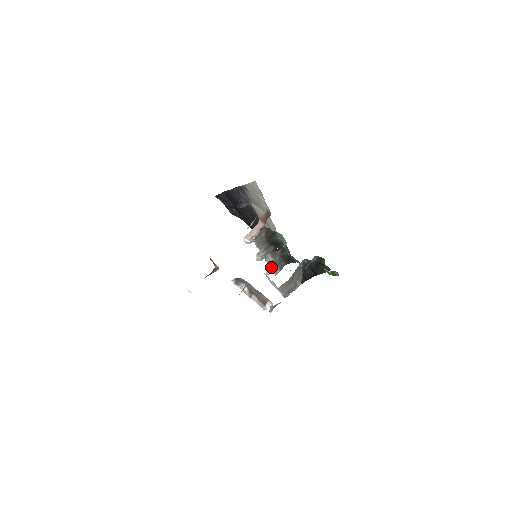
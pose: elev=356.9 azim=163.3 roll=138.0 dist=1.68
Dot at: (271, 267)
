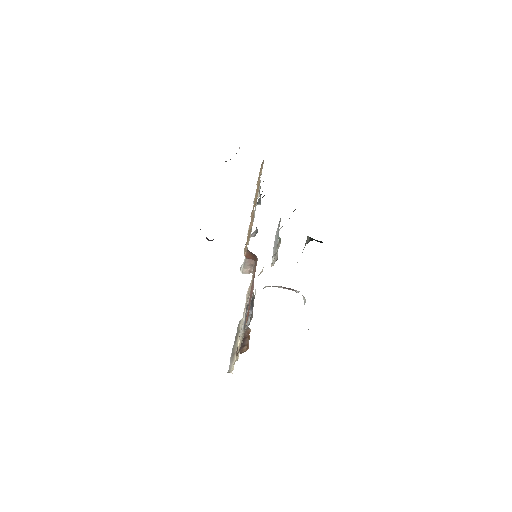
Dot at: (258, 202)
